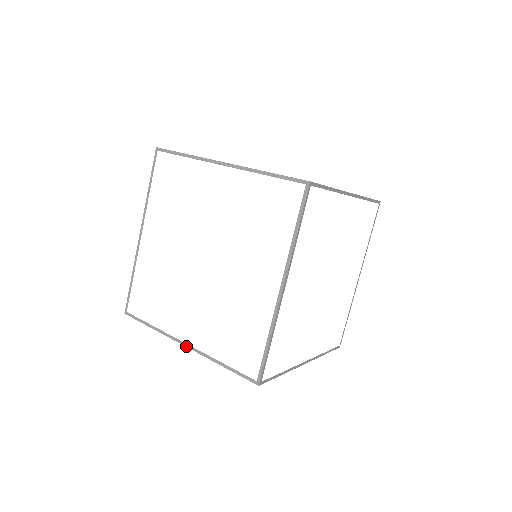
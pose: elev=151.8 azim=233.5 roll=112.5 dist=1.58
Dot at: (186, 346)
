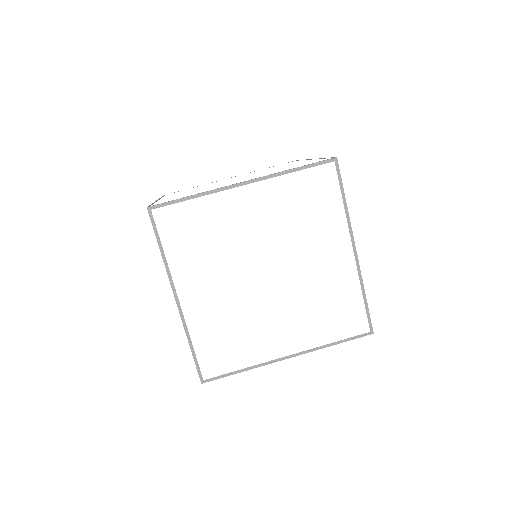
Dot at: (291, 357)
